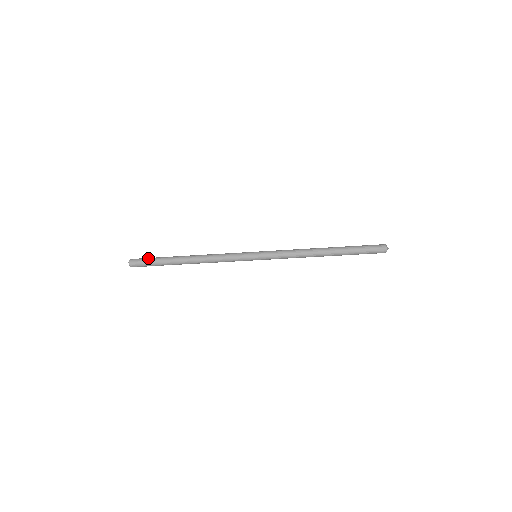
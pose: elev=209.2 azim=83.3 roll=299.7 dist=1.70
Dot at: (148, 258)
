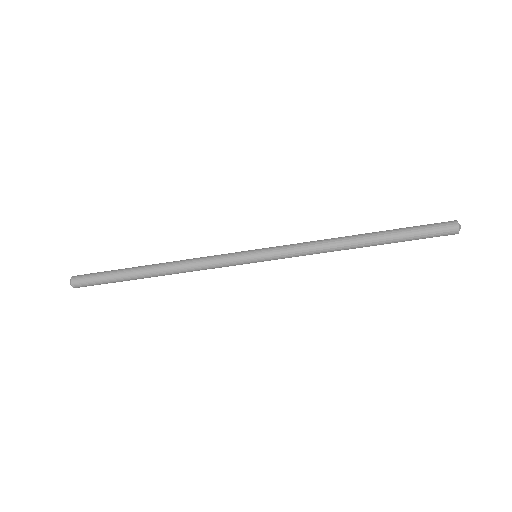
Dot at: (98, 272)
